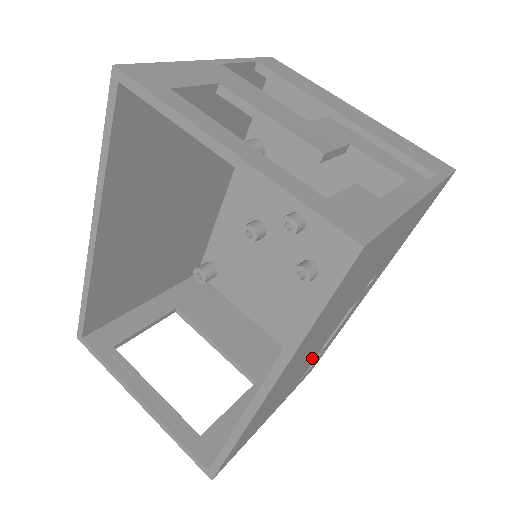
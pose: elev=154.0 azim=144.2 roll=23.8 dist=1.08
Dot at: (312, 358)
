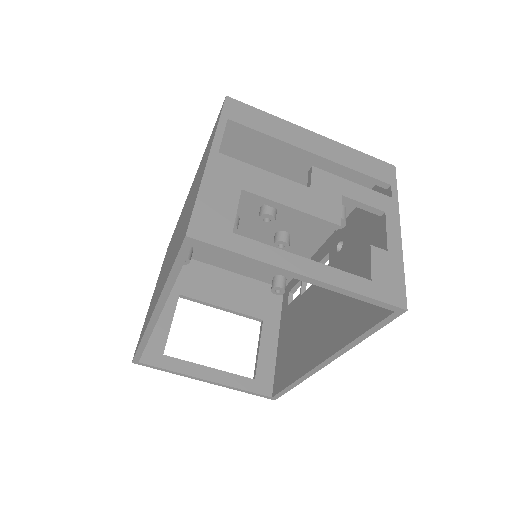
Dot at: occluded
